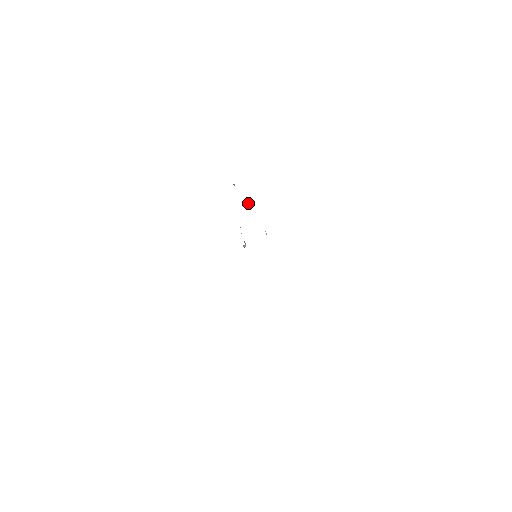
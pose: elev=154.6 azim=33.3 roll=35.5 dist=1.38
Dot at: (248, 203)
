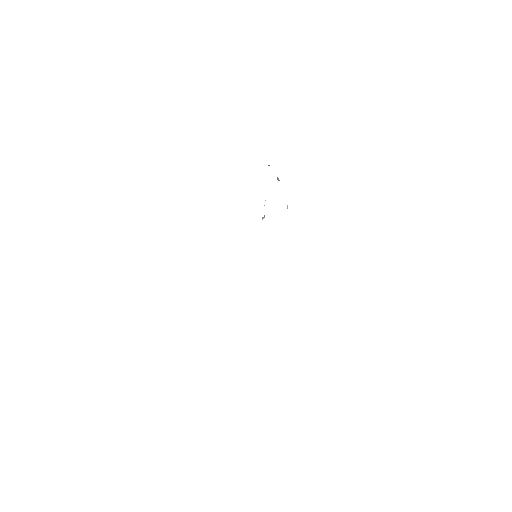
Dot at: (278, 180)
